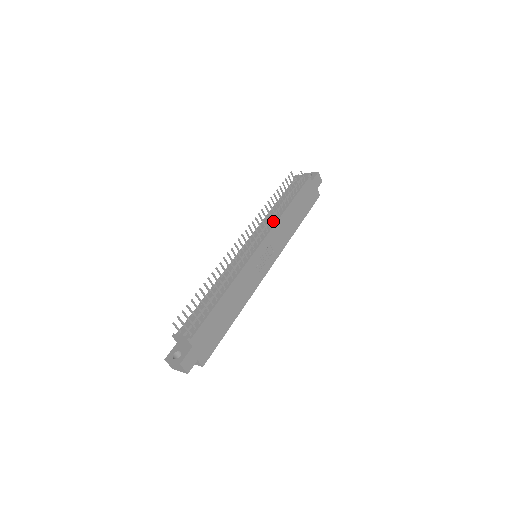
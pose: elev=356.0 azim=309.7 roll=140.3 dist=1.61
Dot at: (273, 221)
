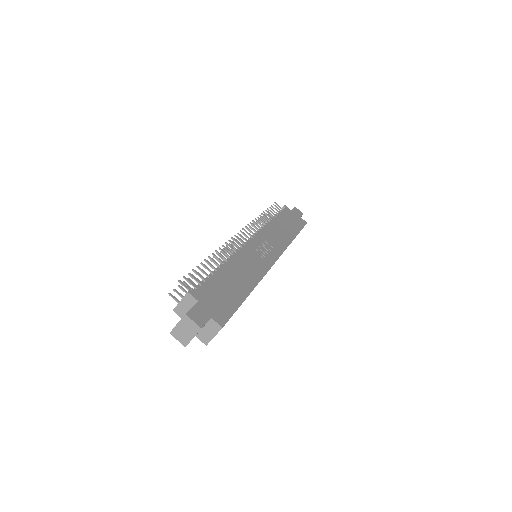
Dot at: (261, 228)
